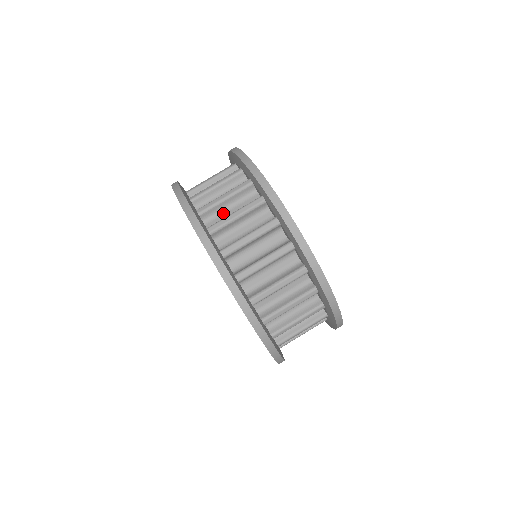
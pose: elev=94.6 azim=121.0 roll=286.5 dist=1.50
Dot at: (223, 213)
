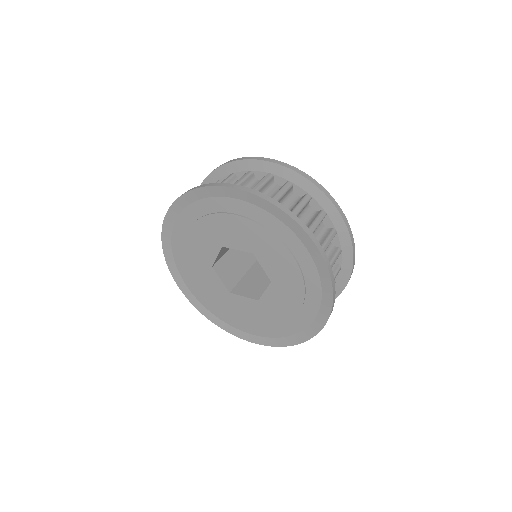
Dot at: occluded
